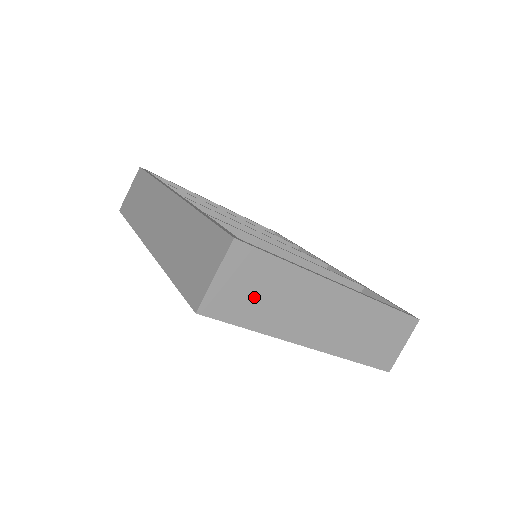
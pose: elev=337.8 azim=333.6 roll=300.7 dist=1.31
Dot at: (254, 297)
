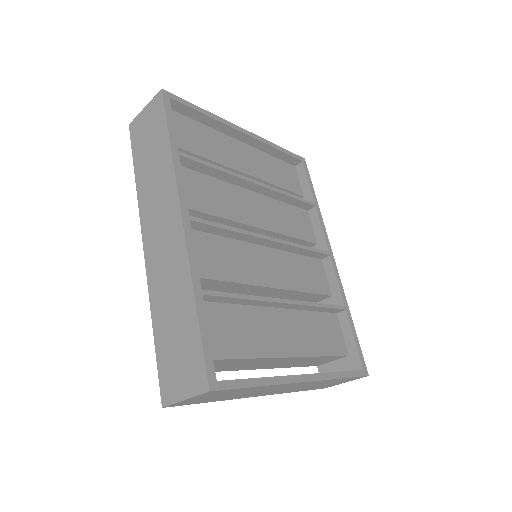
Dot at: (218, 397)
